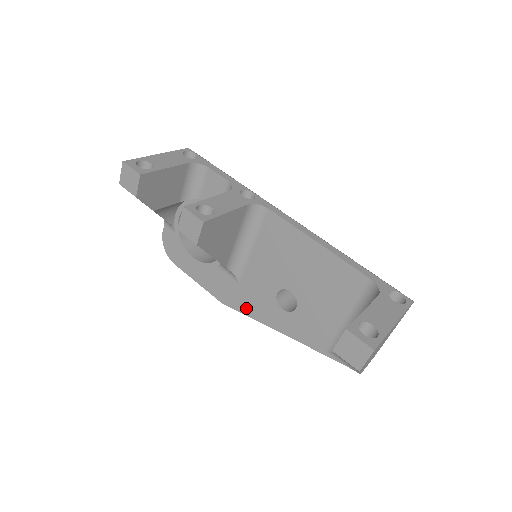
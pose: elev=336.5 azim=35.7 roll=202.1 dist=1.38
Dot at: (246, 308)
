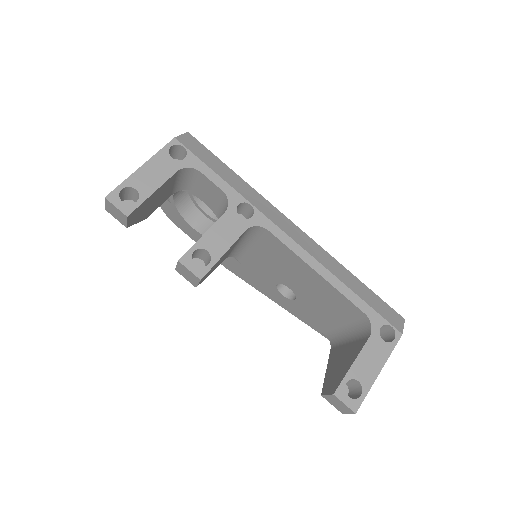
Dot at: (248, 280)
